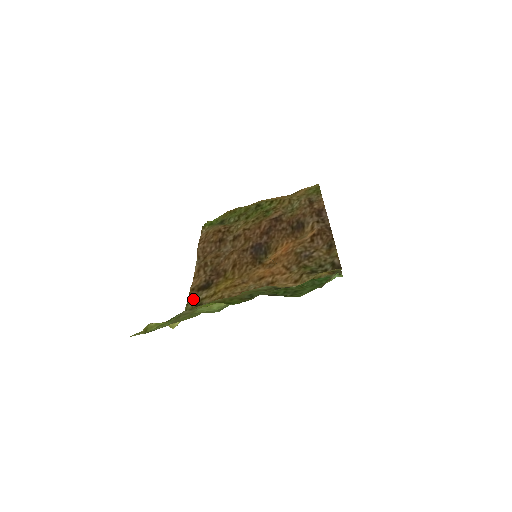
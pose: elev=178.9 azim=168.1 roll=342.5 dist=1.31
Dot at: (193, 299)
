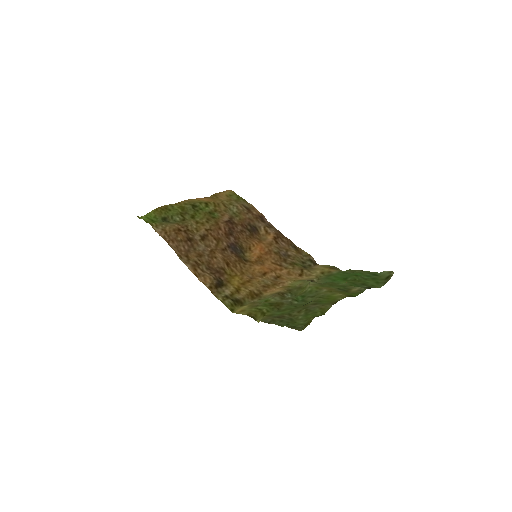
Dot at: (222, 296)
